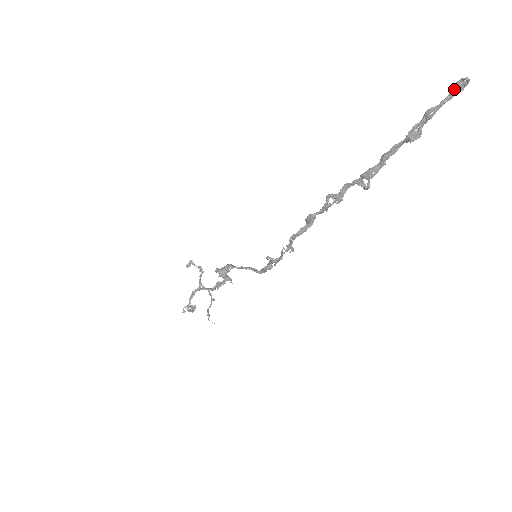
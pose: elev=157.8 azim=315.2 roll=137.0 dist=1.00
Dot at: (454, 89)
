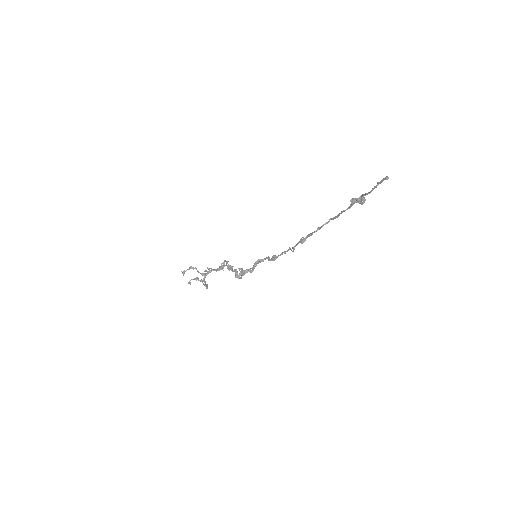
Dot at: occluded
